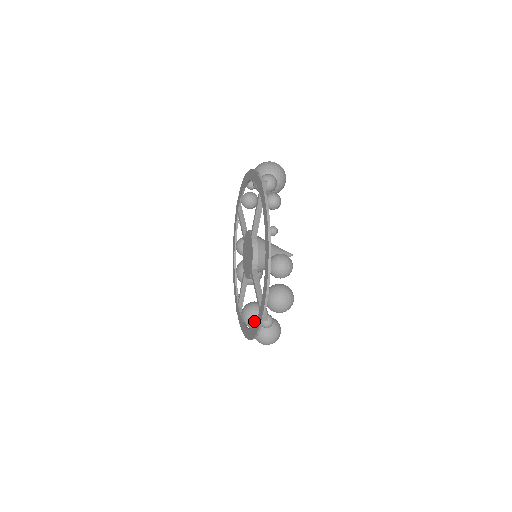
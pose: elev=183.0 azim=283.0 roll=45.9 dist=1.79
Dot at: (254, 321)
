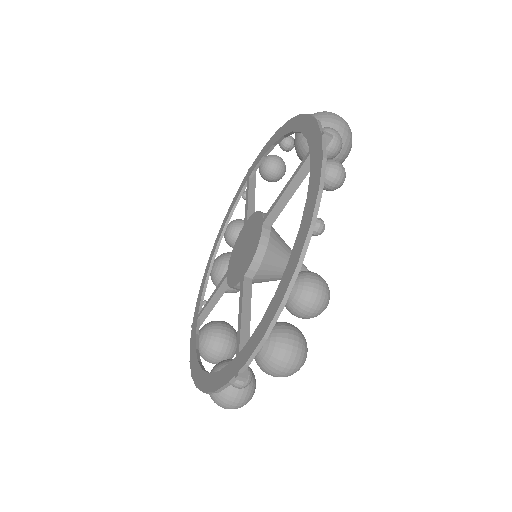
Dot at: (214, 353)
